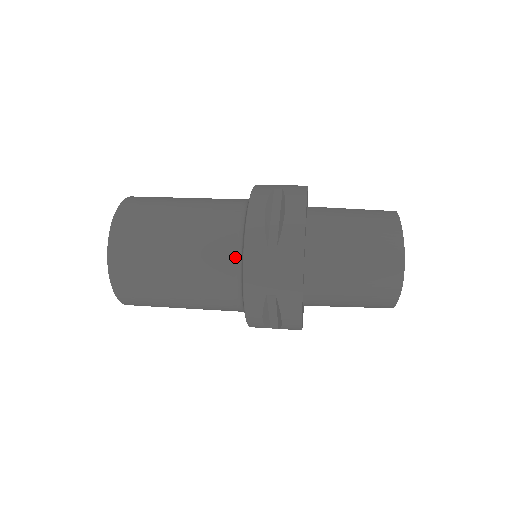
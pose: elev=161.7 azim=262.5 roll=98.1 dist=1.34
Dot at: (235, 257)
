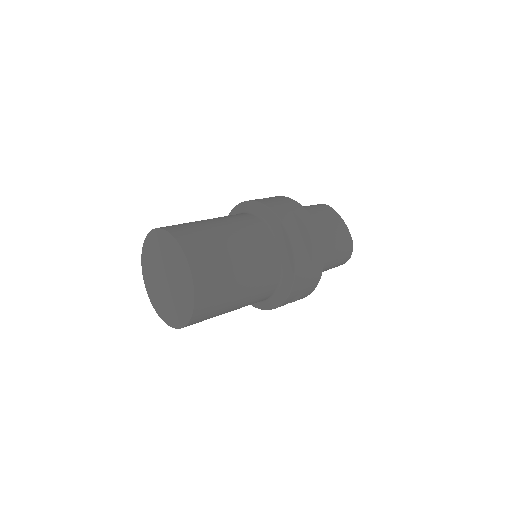
Dot at: (280, 273)
